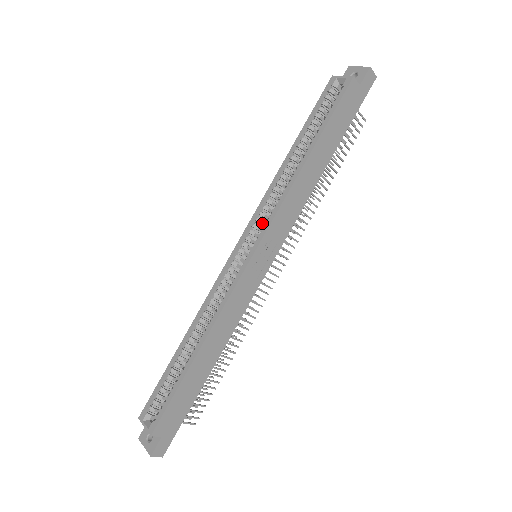
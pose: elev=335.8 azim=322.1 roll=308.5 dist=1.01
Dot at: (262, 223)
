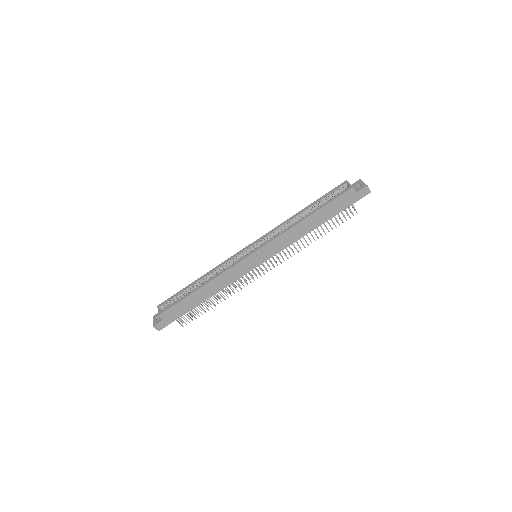
Dot at: occluded
